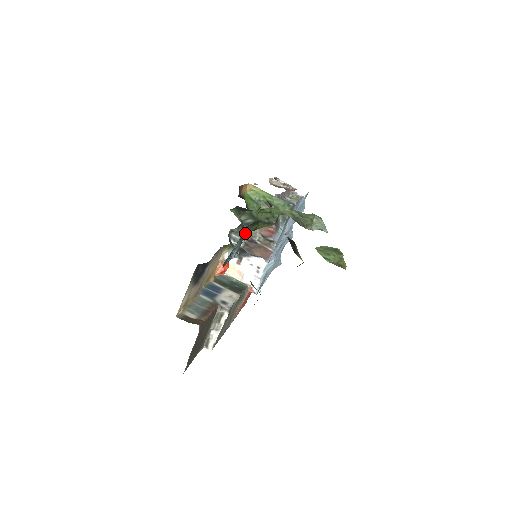
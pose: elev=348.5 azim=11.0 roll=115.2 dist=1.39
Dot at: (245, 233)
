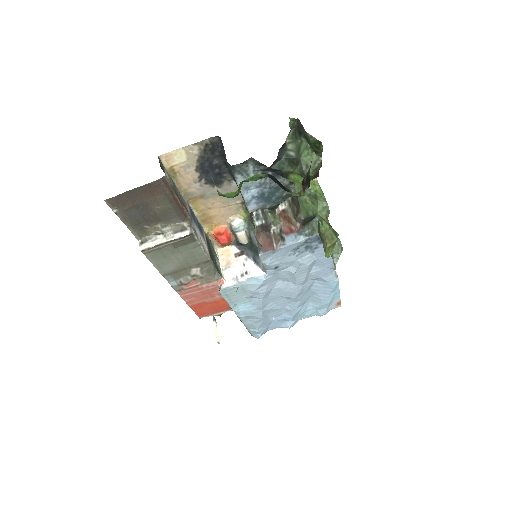
Dot at: (279, 156)
